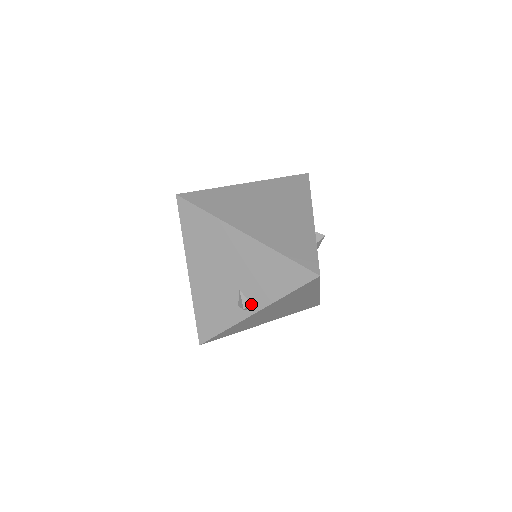
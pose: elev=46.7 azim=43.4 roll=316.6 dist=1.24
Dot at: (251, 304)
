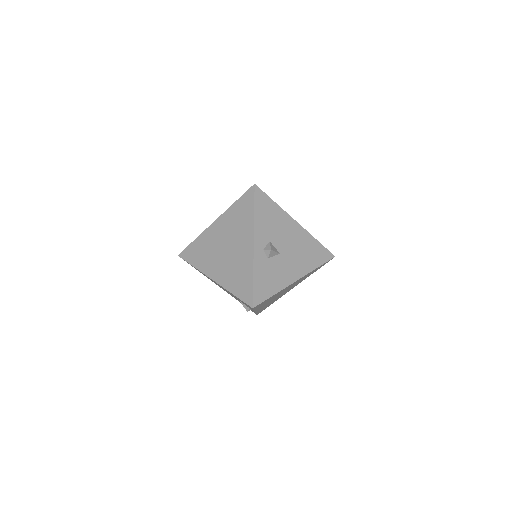
Dot at: (249, 308)
